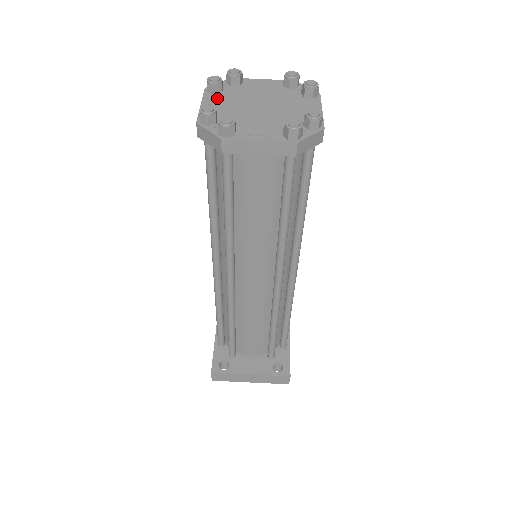
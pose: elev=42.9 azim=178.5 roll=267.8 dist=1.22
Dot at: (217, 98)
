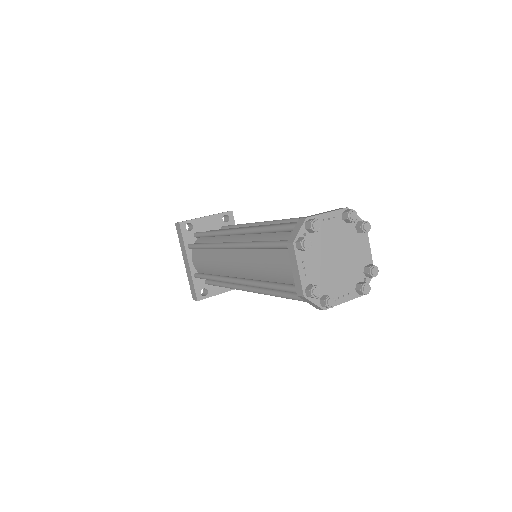
Dot at: (306, 256)
